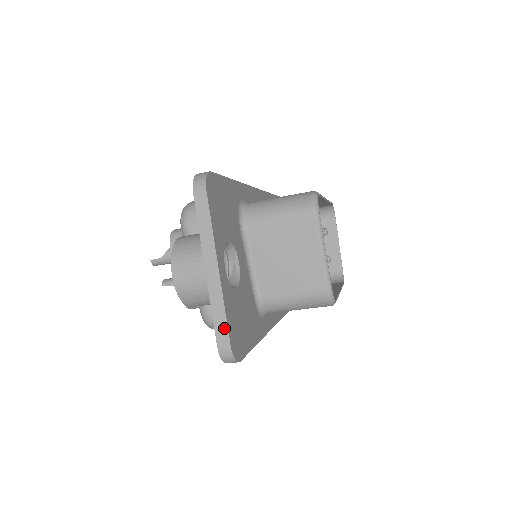
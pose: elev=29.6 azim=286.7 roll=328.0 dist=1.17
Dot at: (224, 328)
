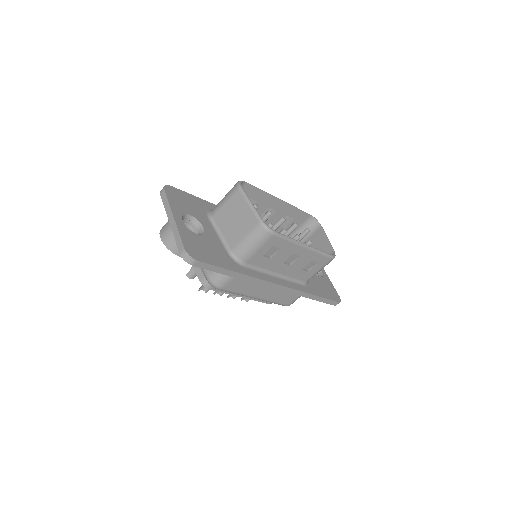
Dot at: (180, 242)
